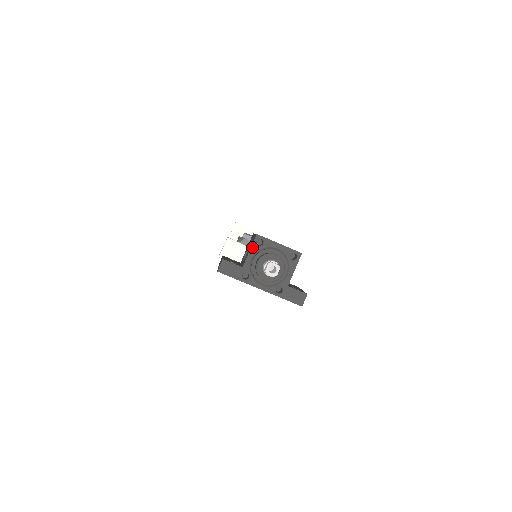
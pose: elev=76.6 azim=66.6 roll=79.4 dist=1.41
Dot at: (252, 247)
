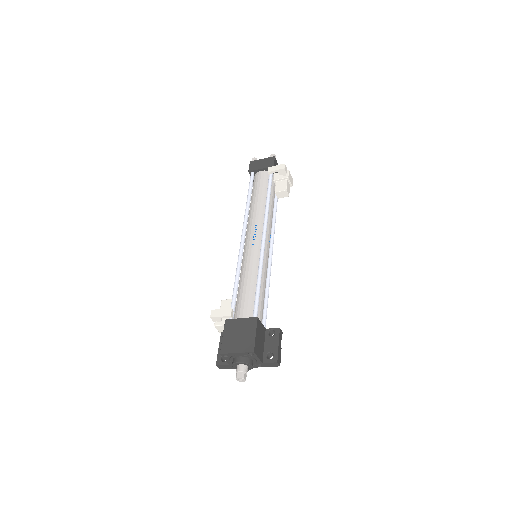
Dot at: (224, 358)
